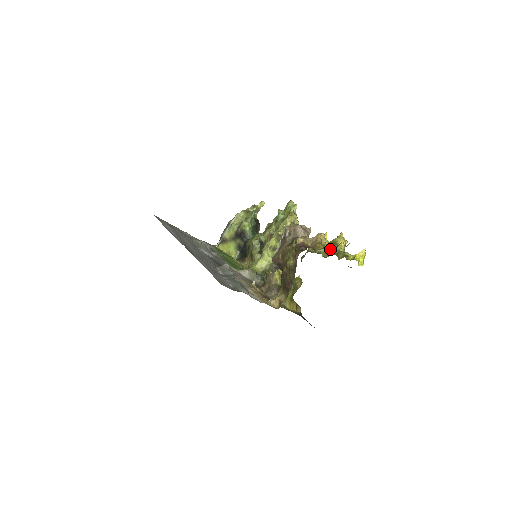
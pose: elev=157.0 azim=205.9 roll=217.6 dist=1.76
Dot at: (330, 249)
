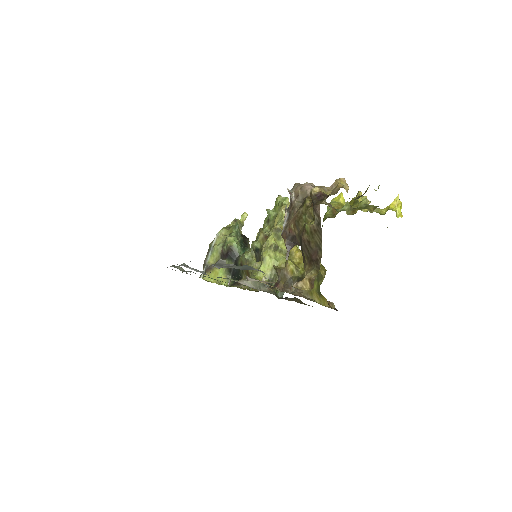
Dot at: (357, 197)
